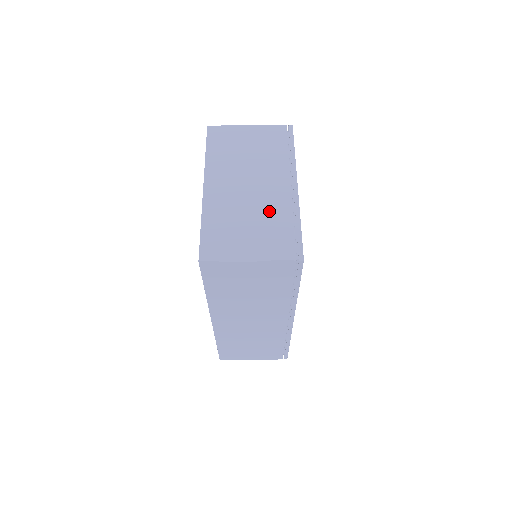
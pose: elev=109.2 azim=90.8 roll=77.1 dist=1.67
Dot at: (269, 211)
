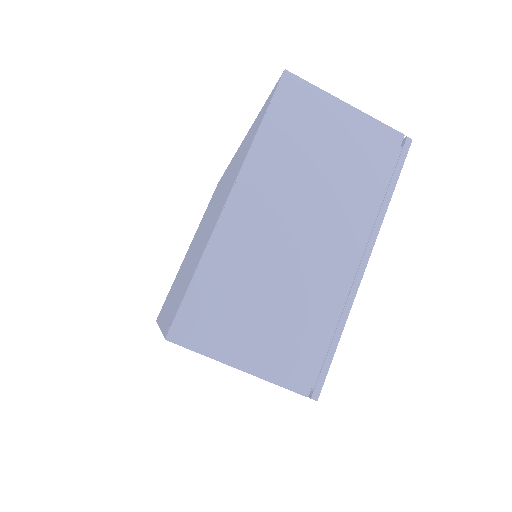
Dot at: (308, 291)
